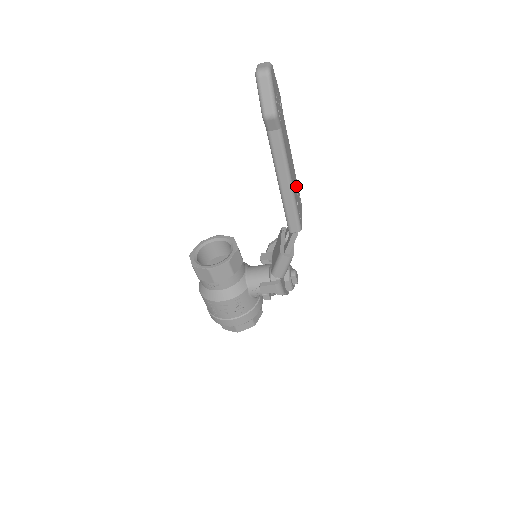
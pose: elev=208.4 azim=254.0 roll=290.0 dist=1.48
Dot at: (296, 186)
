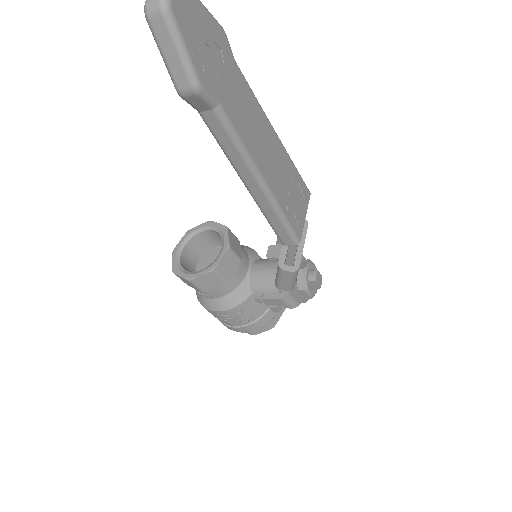
Dot at: (287, 174)
